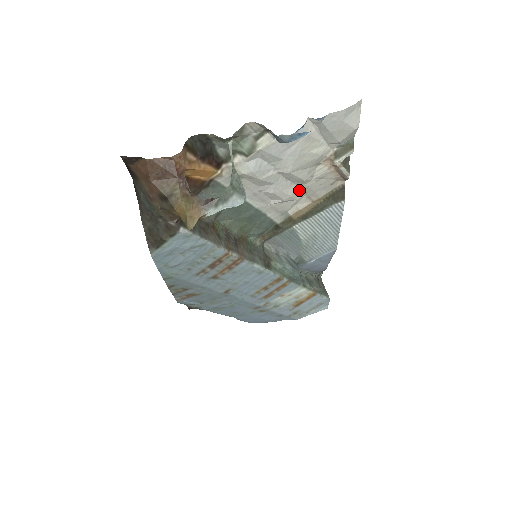
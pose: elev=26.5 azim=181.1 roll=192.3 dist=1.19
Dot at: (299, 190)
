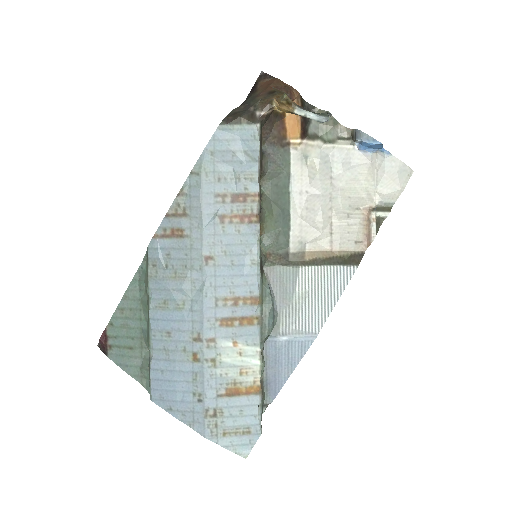
Dot at: (330, 225)
